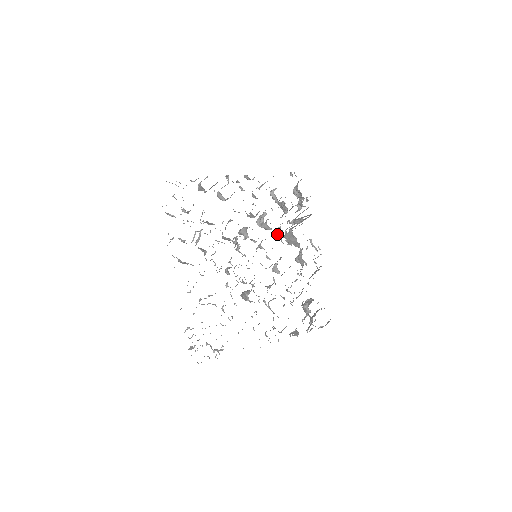
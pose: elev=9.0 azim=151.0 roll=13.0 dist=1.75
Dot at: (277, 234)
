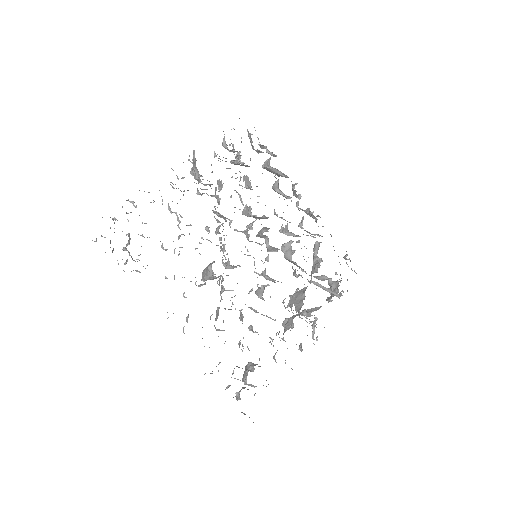
Dot at: occluded
